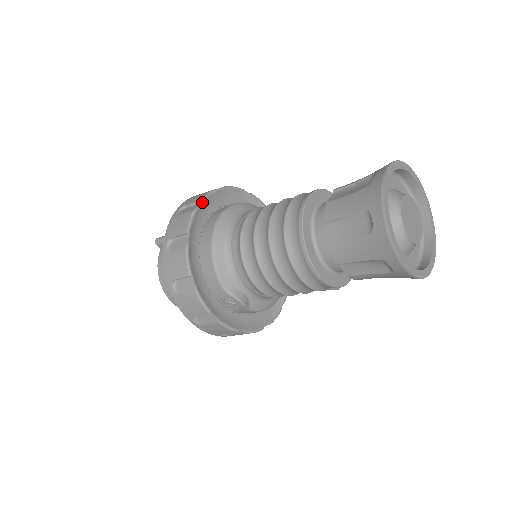
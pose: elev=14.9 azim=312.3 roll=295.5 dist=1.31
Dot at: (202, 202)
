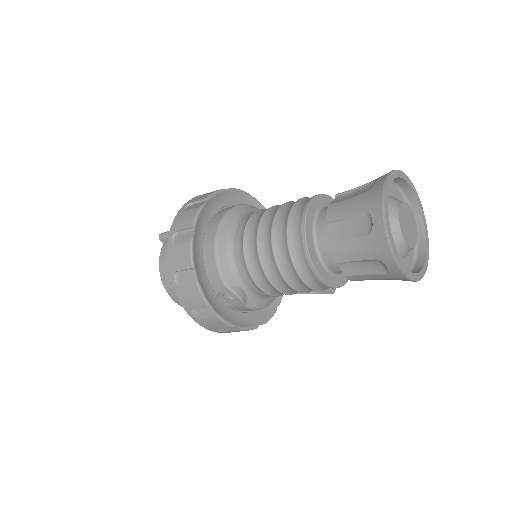
Dot at: (209, 200)
